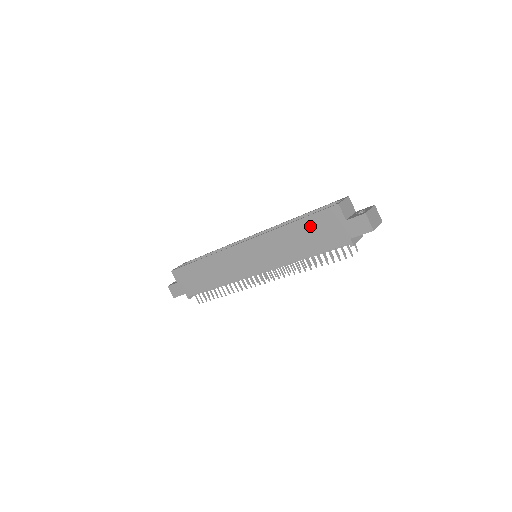
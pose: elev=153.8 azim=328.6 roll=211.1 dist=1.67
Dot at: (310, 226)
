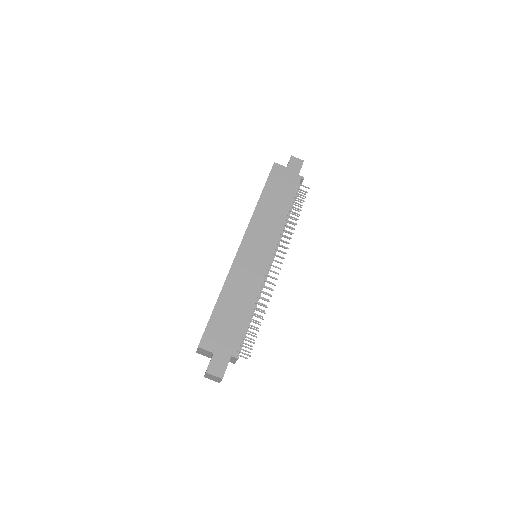
Dot at: (272, 188)
